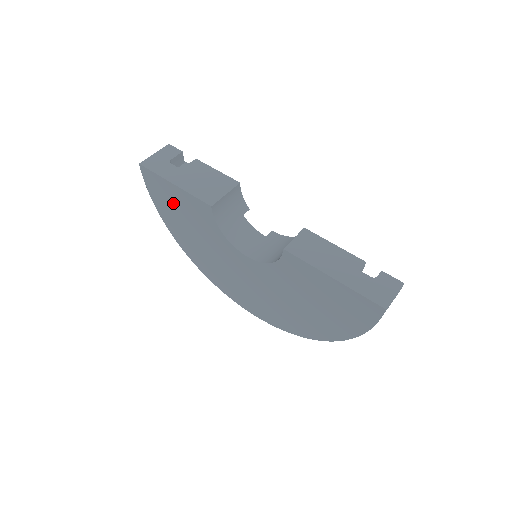
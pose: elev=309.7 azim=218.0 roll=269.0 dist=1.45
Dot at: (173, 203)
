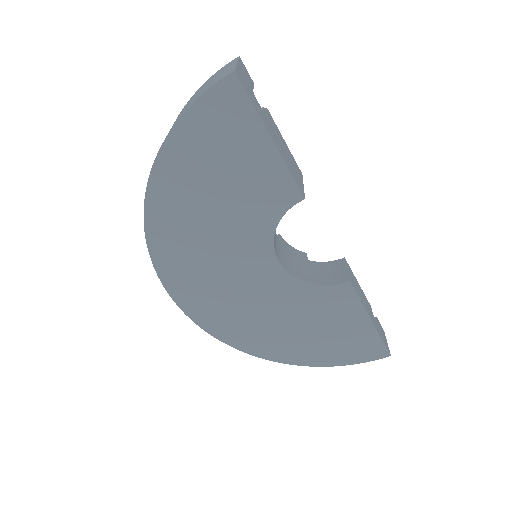
Dot at: (230, 152)
